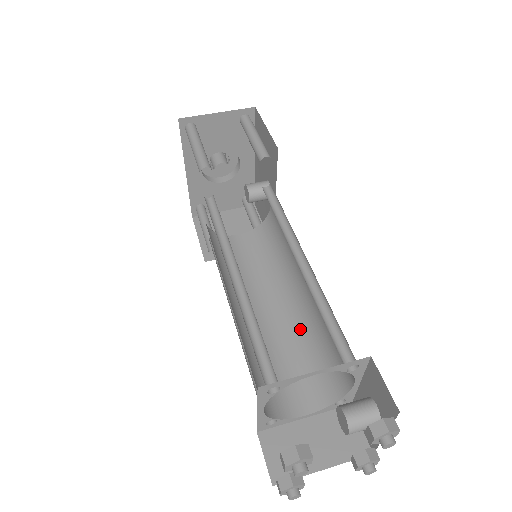
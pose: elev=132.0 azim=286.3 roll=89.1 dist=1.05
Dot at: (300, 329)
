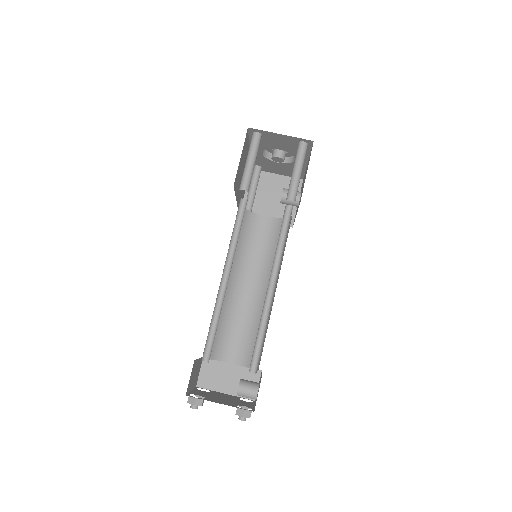
Dot at: (260, 314)
